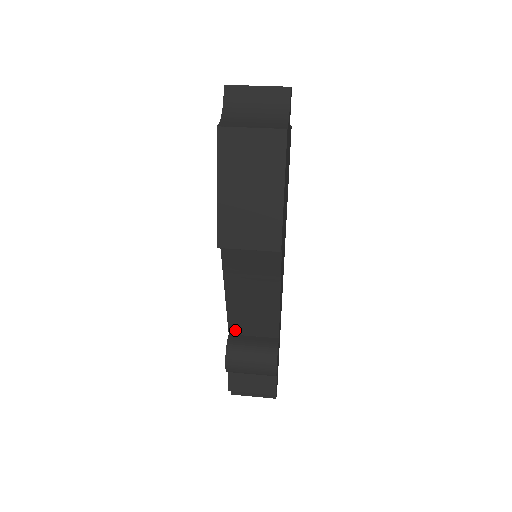
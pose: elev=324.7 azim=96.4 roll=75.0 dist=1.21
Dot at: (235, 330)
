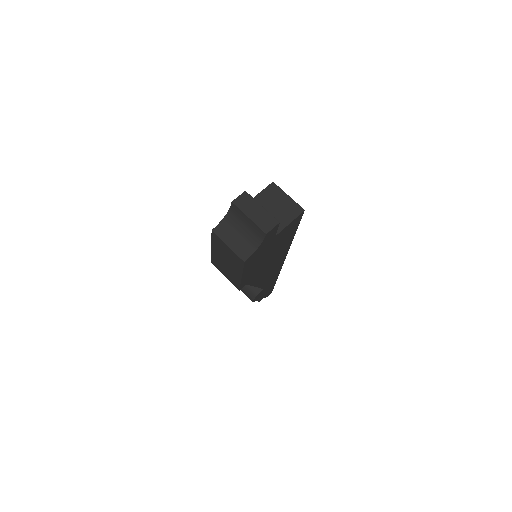
Dot at: occluded
